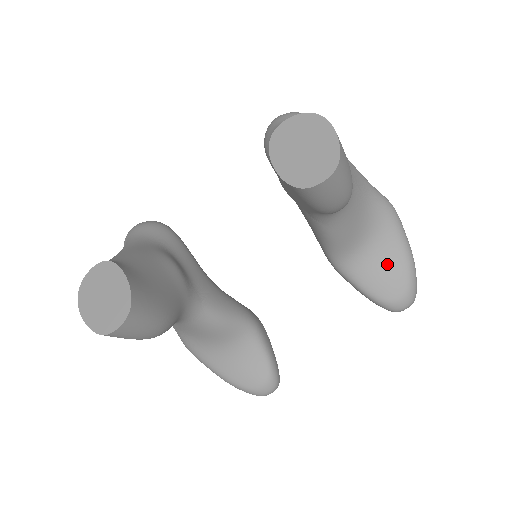
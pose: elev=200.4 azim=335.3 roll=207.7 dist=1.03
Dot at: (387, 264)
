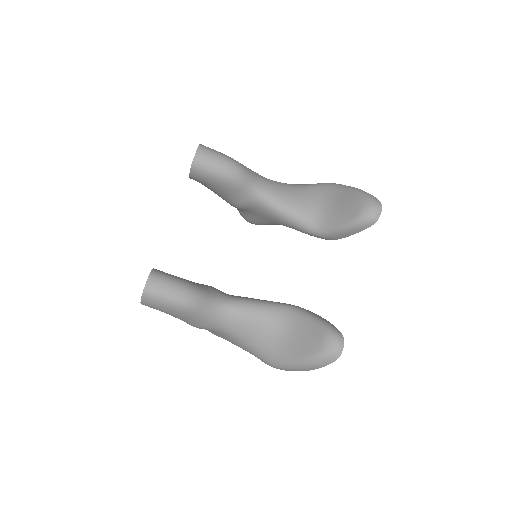
Dot at: (340, 202)
